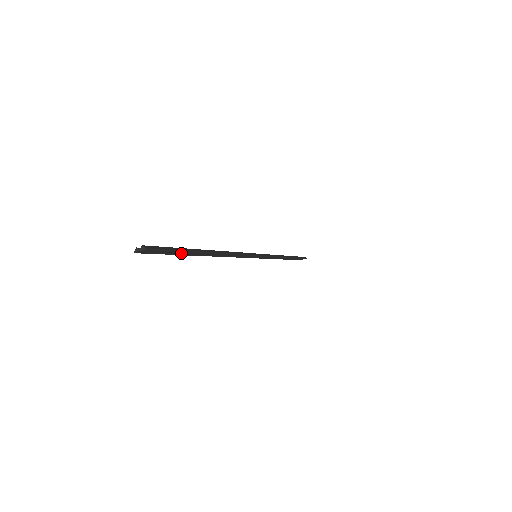
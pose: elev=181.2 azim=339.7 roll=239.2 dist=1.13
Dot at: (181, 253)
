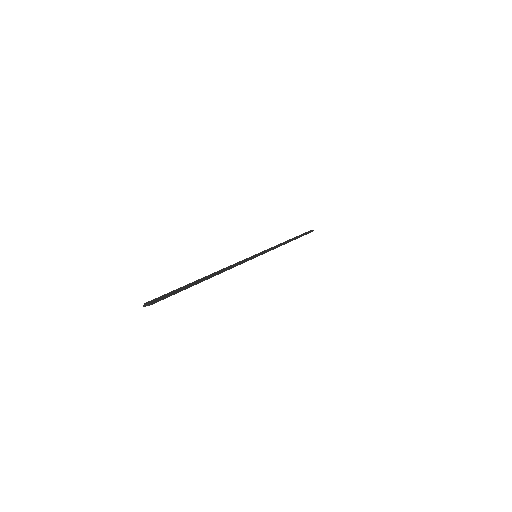
Dot at: occluded
